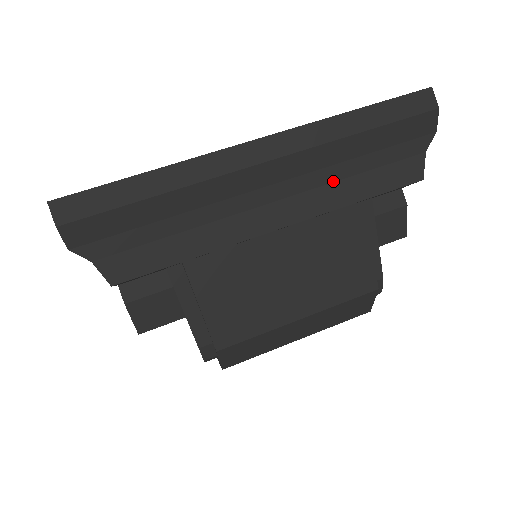
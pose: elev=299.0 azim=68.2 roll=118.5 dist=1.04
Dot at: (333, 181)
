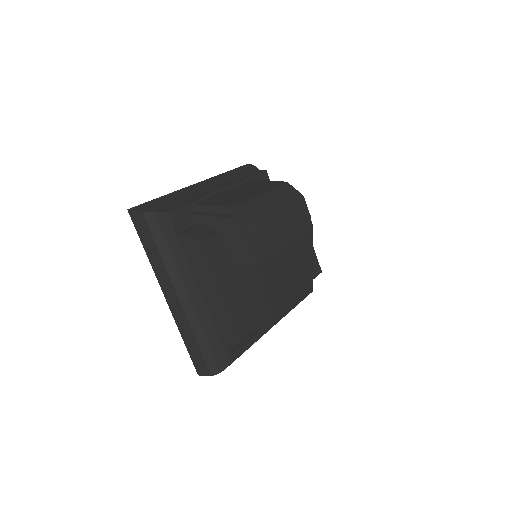
Dot at: (232, 180)
